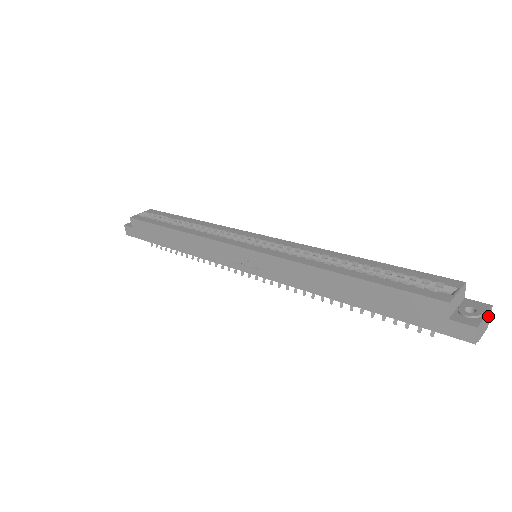
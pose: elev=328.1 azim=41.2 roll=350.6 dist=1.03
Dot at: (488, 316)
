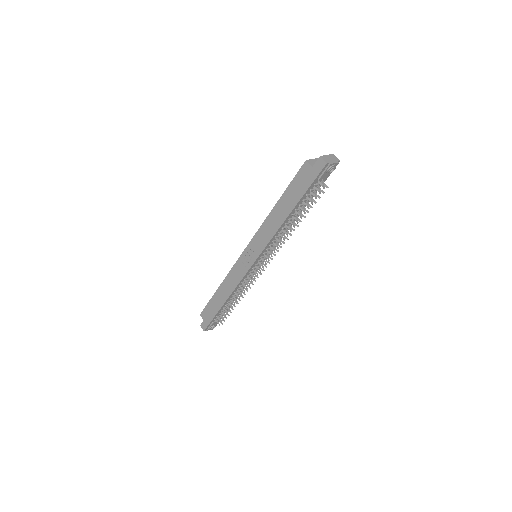
Dot at: (333, 157)
